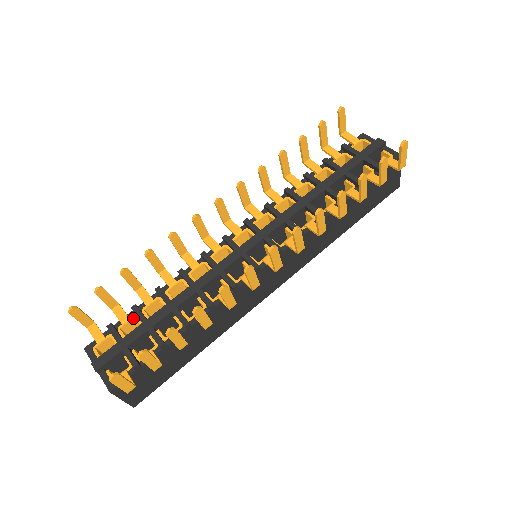
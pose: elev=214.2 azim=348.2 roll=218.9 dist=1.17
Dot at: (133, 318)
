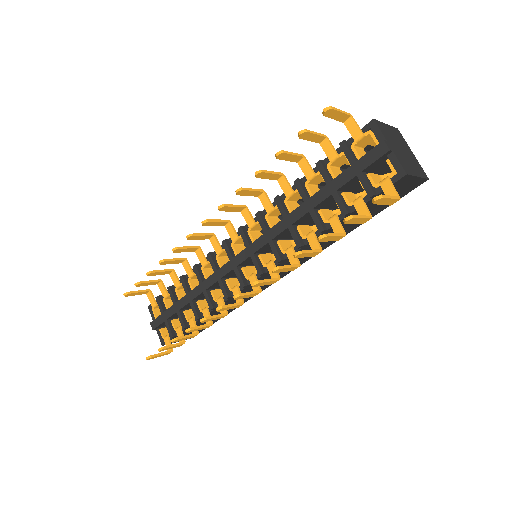
Dot at: occluded
